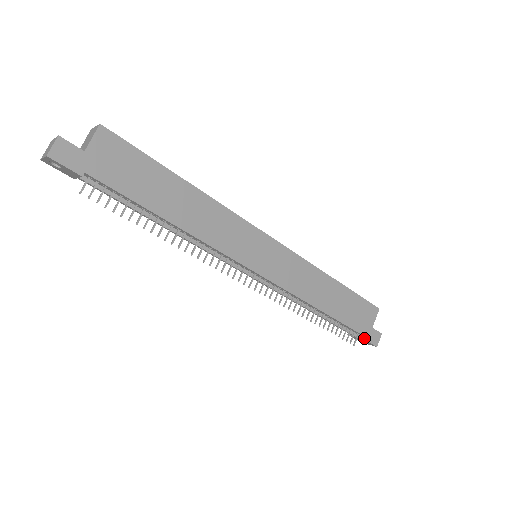
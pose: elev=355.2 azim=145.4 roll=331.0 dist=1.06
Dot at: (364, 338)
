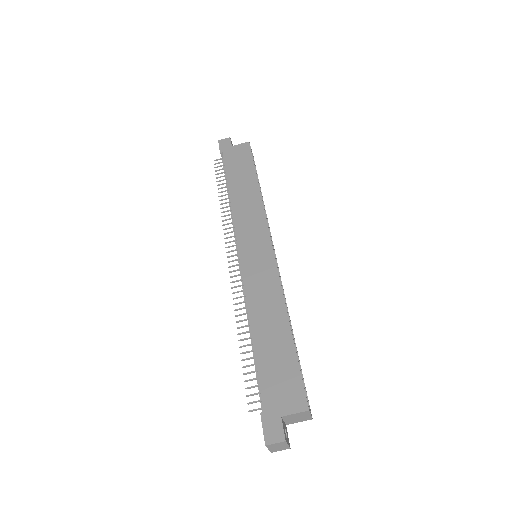
Dot at: (262, 413)
